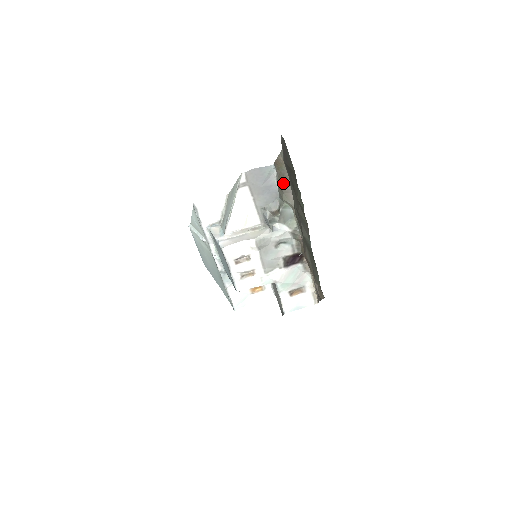
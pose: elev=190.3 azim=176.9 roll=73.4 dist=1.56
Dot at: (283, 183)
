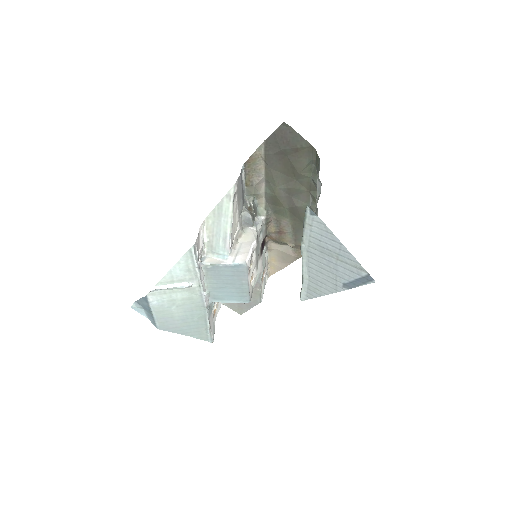
Dot at: (253, 178)
